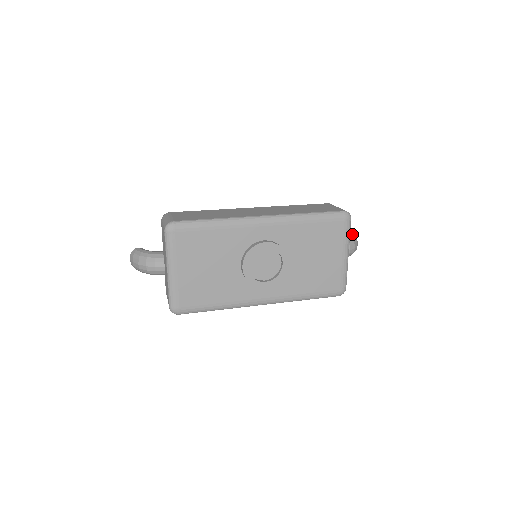
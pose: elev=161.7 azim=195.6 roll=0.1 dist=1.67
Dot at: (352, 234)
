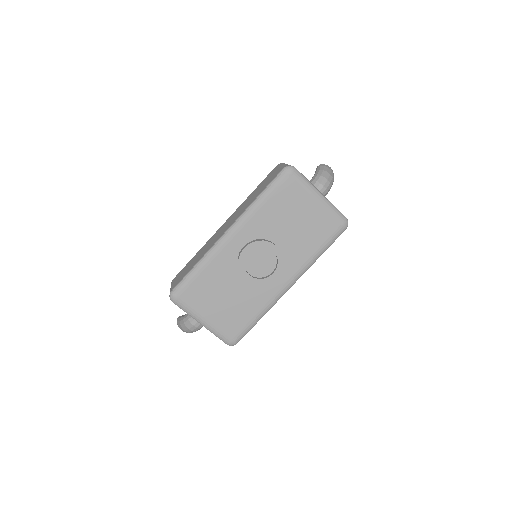
Dot at: (319, 168)
